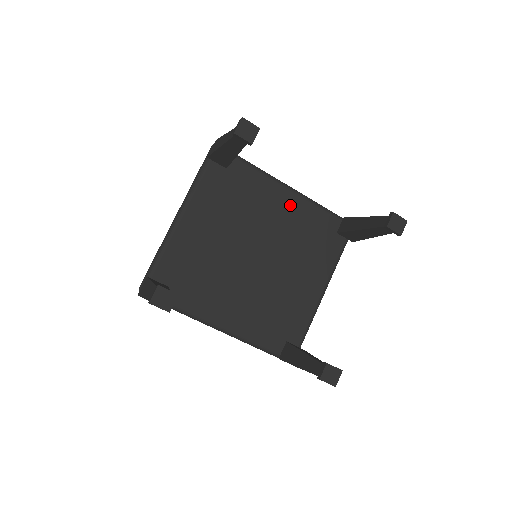
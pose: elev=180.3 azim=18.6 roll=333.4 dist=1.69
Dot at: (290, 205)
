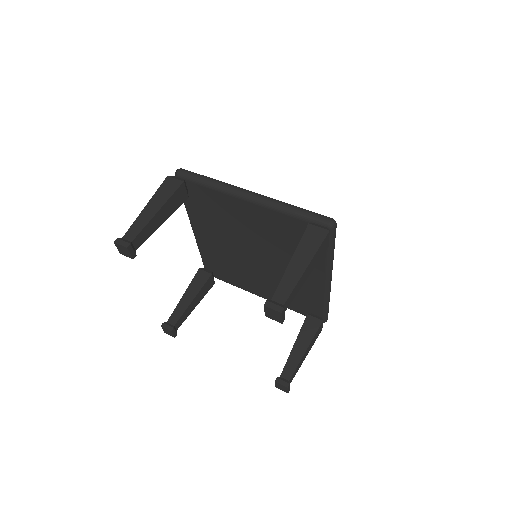
Dot at: (312, 283)
